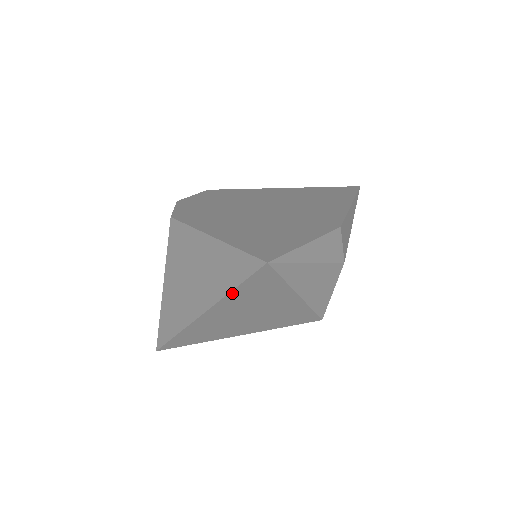
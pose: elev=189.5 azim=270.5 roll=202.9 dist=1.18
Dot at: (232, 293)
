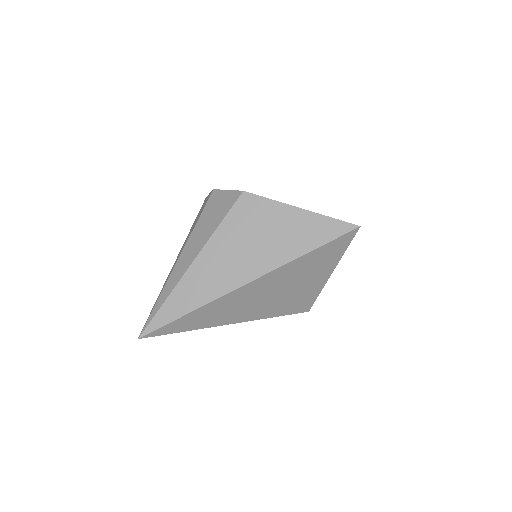
Dot at: (306, 255)
